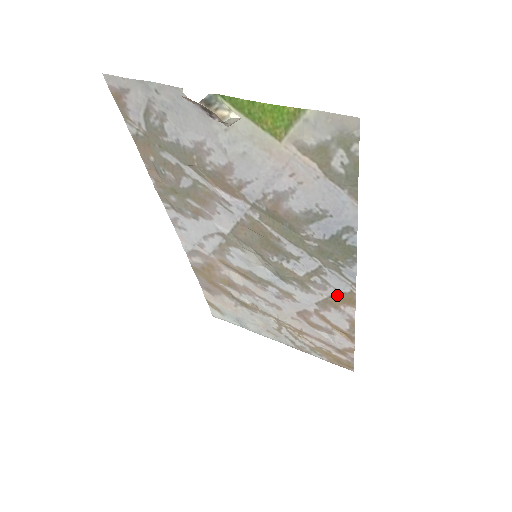
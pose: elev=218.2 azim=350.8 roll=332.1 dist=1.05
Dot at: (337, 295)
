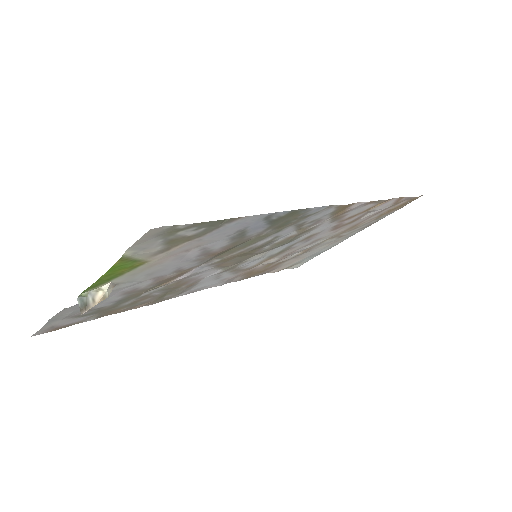
Dot at: (333, 214)
